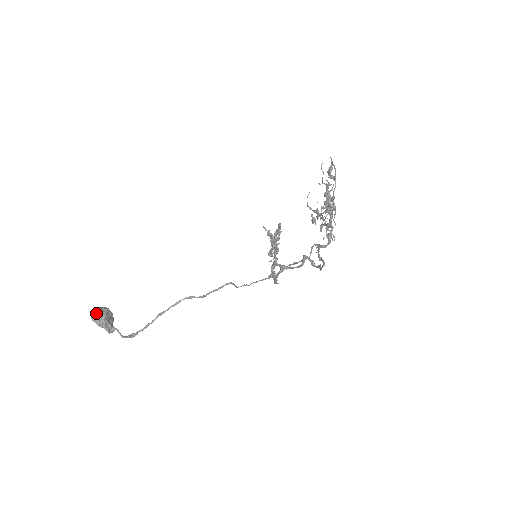
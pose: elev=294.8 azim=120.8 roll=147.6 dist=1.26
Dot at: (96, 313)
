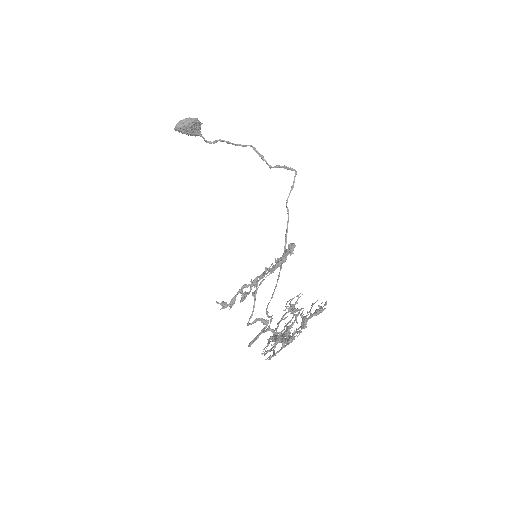
Dot at: (178, 131)
